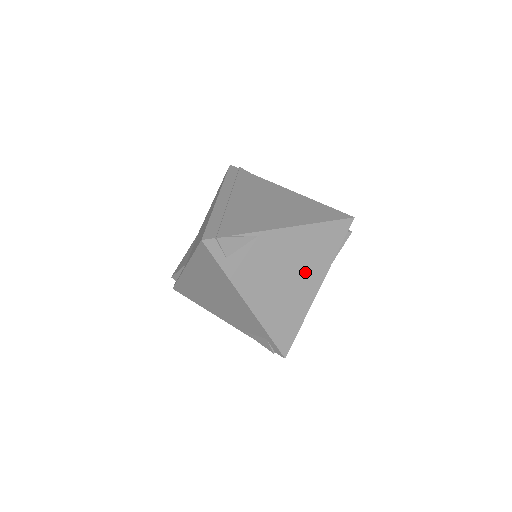
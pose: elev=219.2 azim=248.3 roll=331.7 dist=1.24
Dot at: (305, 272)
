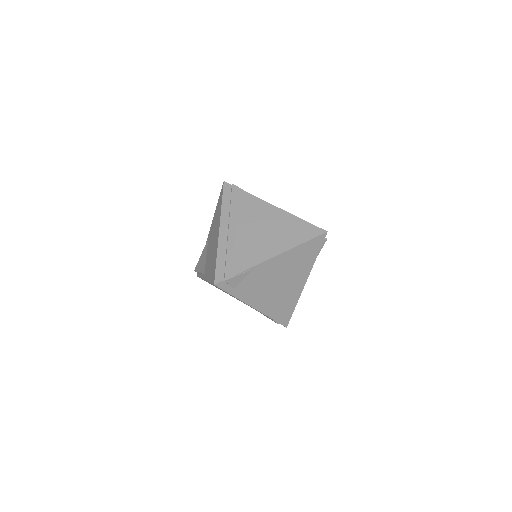
Dot at: (293, 277)
